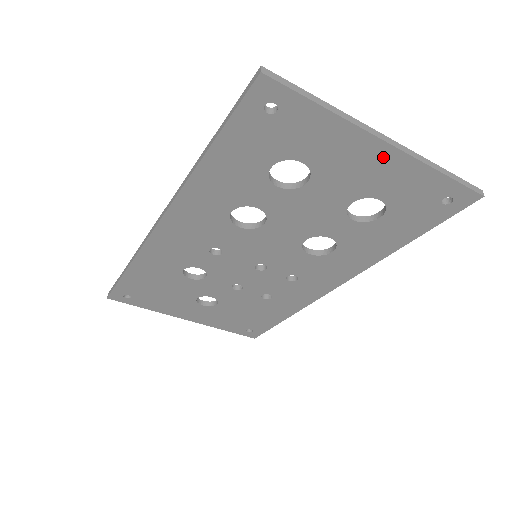
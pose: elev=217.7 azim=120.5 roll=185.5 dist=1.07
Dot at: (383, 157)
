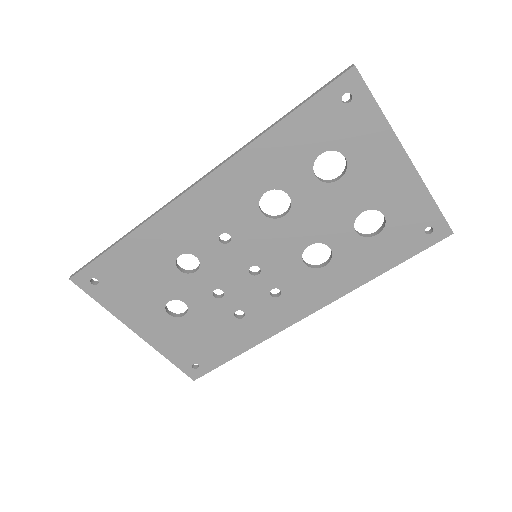
Dot at: (402, 171)
